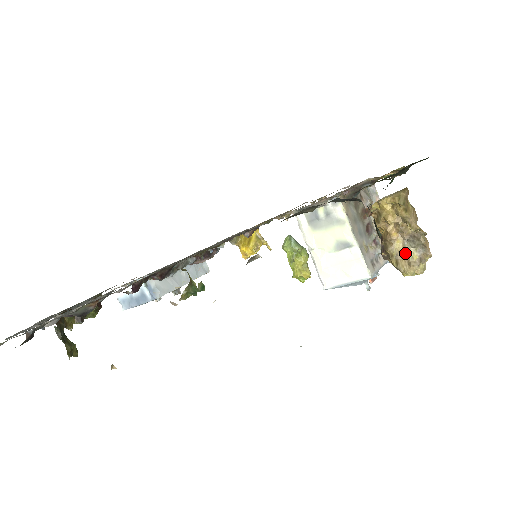
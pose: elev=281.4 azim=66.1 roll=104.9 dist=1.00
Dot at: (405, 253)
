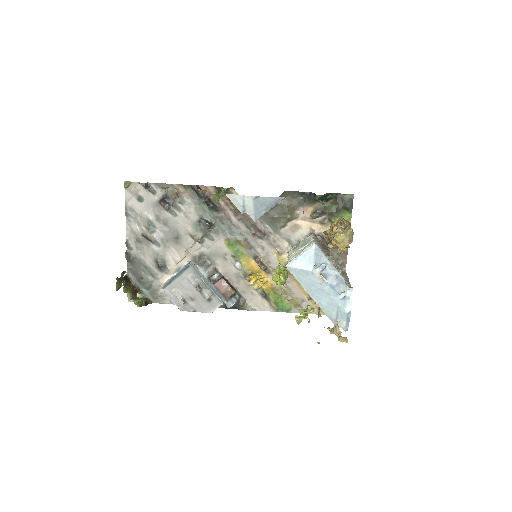
Dot at: occluded
